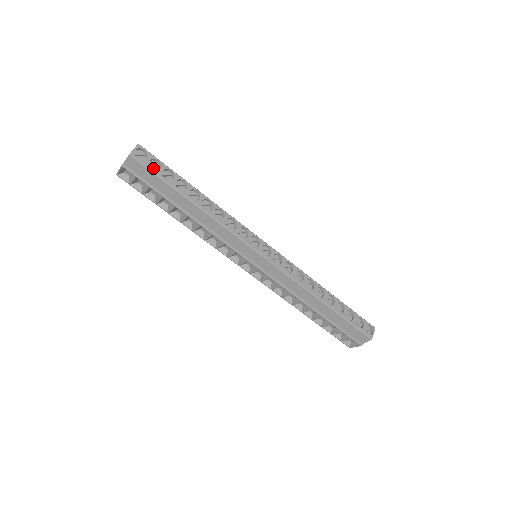
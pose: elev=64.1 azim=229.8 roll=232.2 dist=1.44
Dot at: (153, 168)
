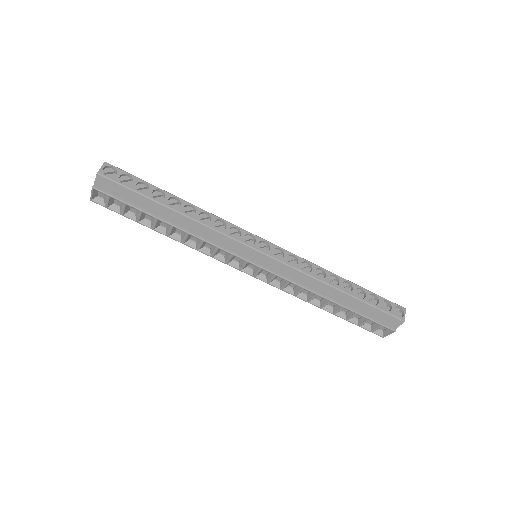
Dot at: (125, 183)
